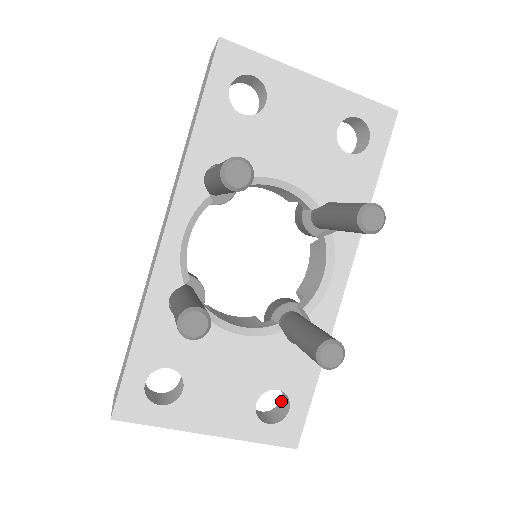
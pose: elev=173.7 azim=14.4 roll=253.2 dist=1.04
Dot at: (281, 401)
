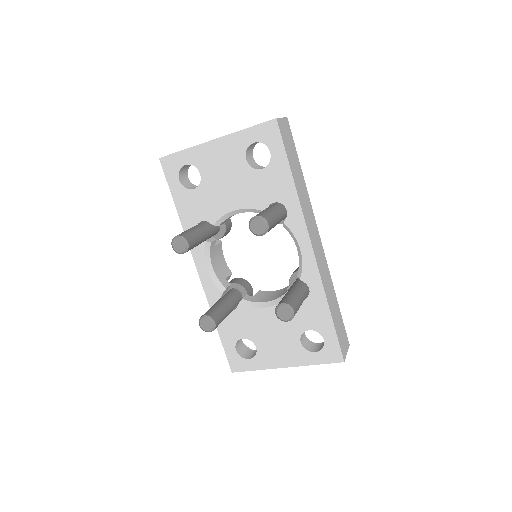
Dot at: occluded
